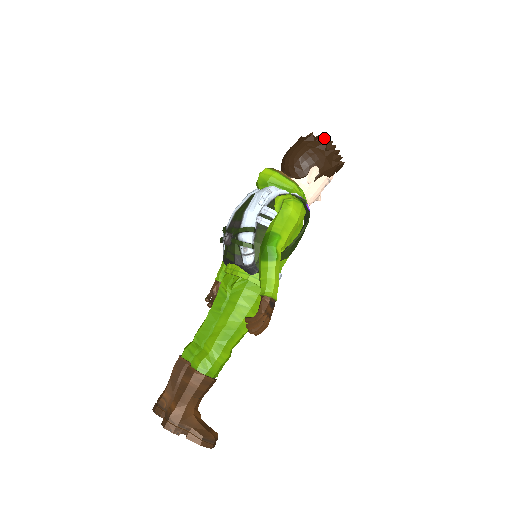
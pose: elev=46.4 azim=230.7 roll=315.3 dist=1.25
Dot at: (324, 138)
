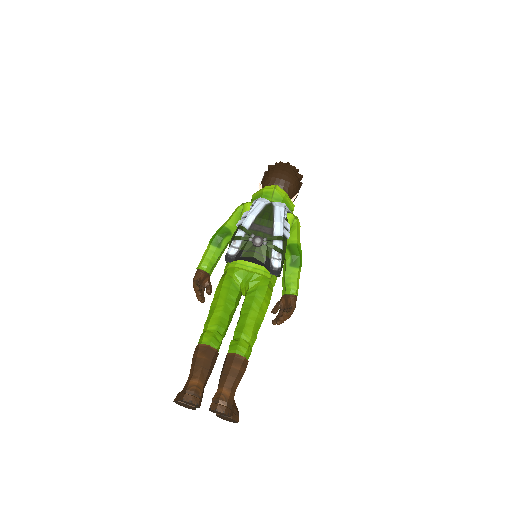
Dot at: (298, 171)
